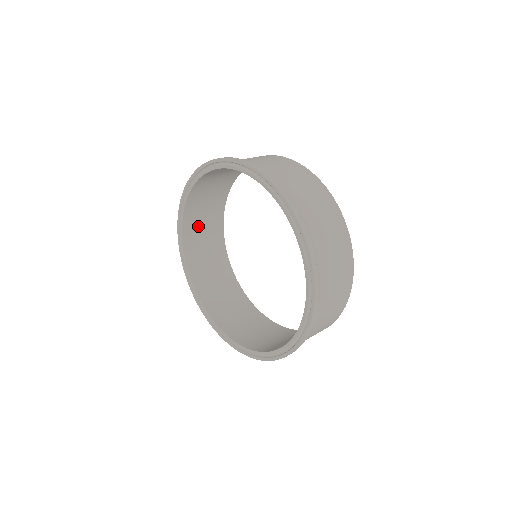
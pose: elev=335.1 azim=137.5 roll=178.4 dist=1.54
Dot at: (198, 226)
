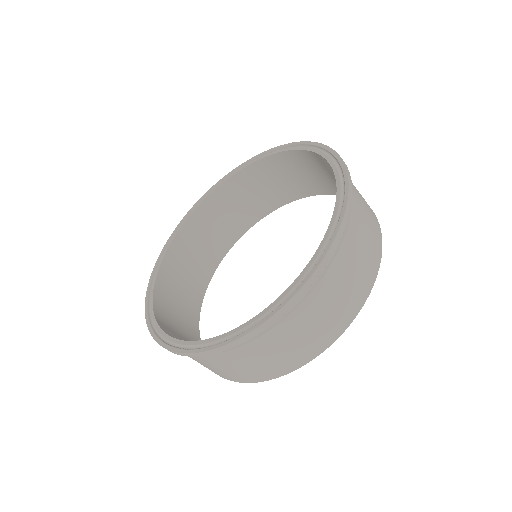
Dot at: (246, 191)
